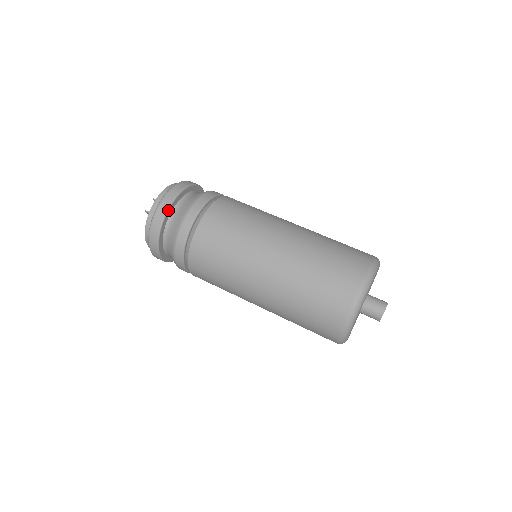
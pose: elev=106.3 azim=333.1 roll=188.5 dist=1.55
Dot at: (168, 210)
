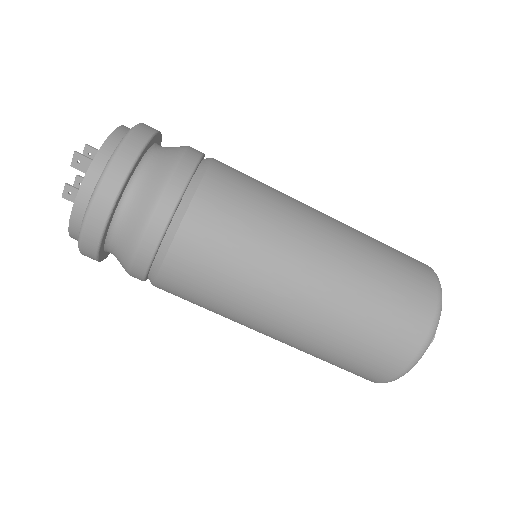
Dot at: (152, 138)
